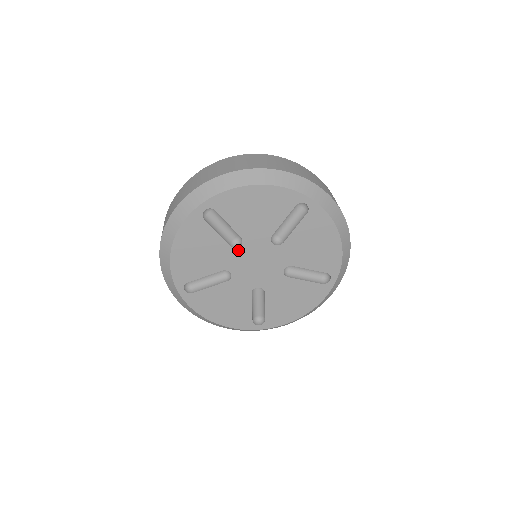
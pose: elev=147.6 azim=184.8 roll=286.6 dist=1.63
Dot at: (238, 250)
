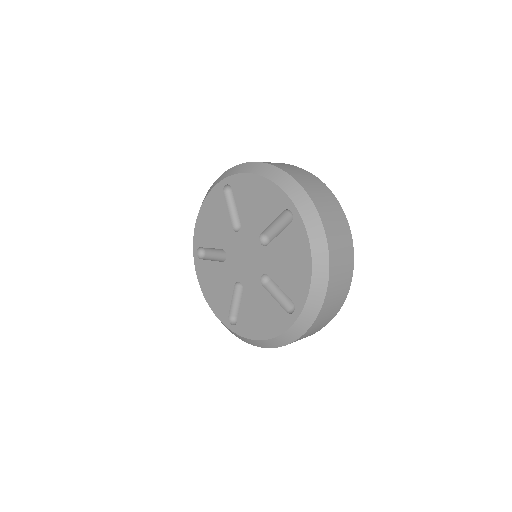
Dot at: (236, 235)
